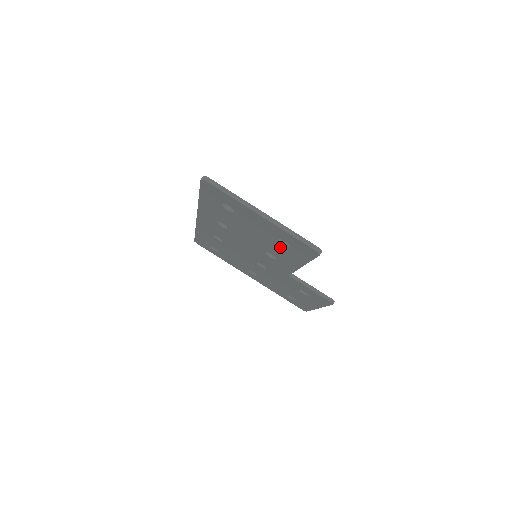
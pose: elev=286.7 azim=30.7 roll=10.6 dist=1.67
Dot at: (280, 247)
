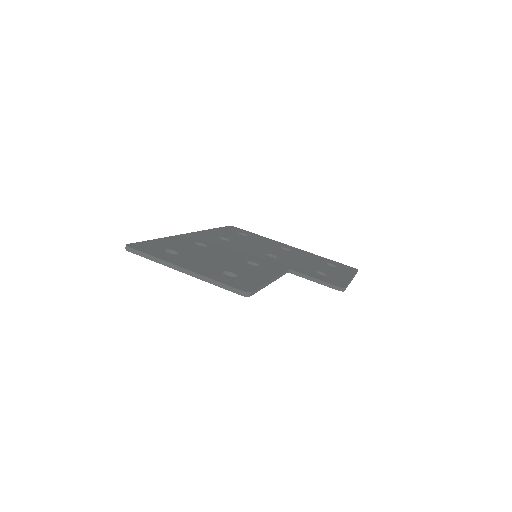
Dot at: occluded
